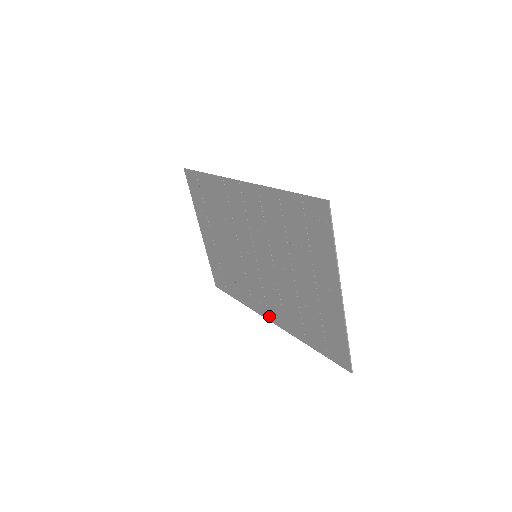
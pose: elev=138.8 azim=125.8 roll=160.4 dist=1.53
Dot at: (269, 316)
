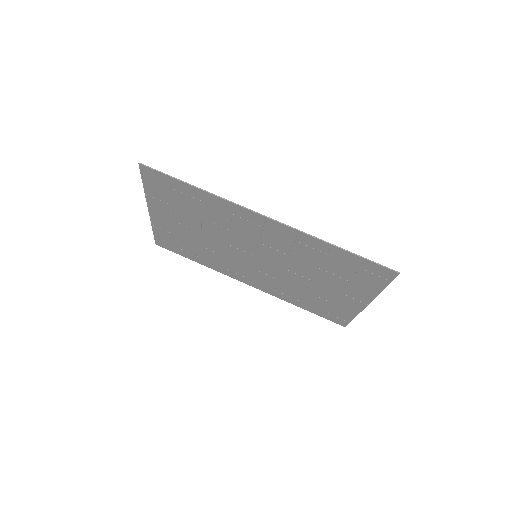
Dot at: (250, 283)
